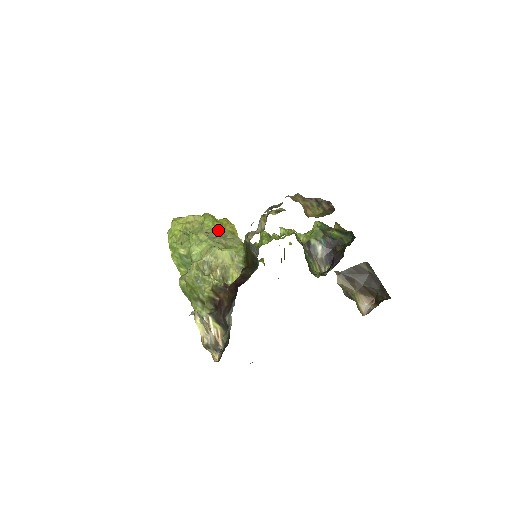
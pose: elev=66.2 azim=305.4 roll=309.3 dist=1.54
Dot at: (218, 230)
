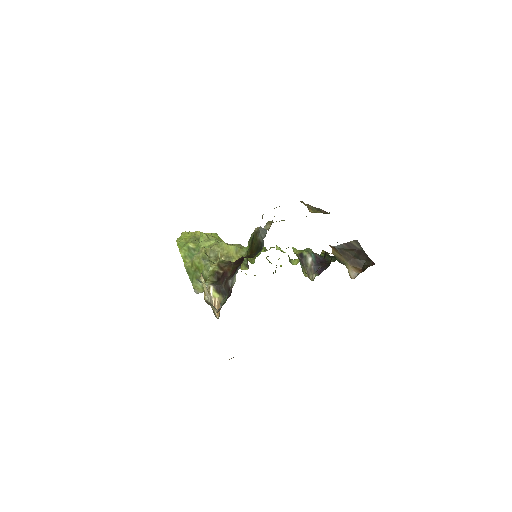
Dot at: occluded
